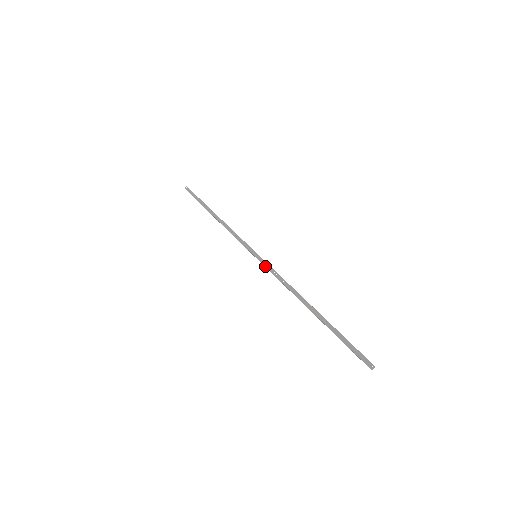
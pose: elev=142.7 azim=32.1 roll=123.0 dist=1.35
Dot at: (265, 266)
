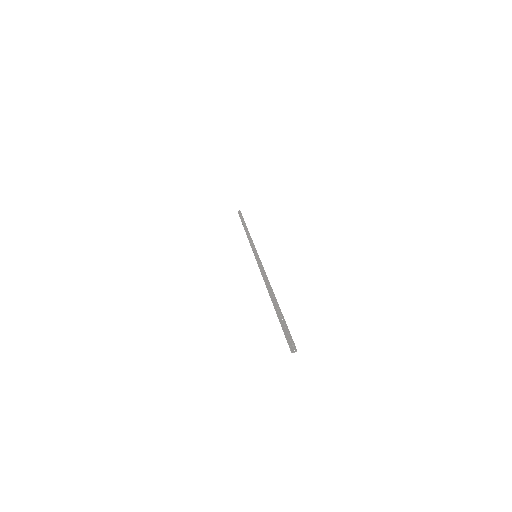
Dot at: (257, 261)
